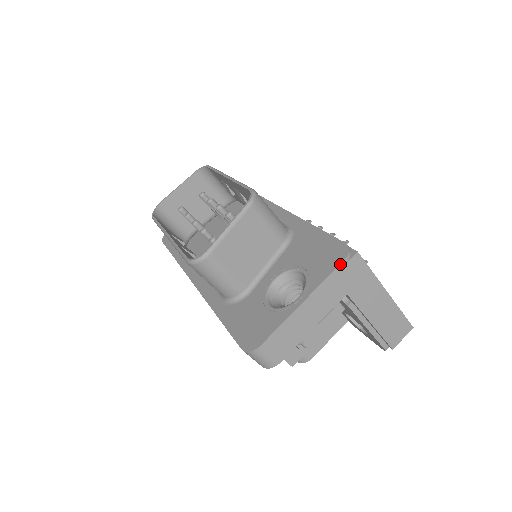
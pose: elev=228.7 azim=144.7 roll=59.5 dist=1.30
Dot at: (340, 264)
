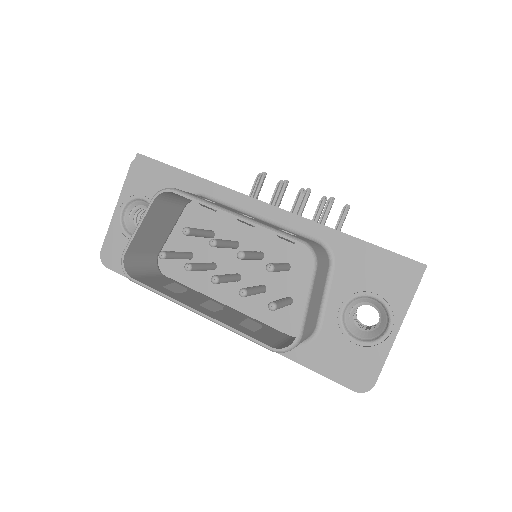
Dot at: occluded
